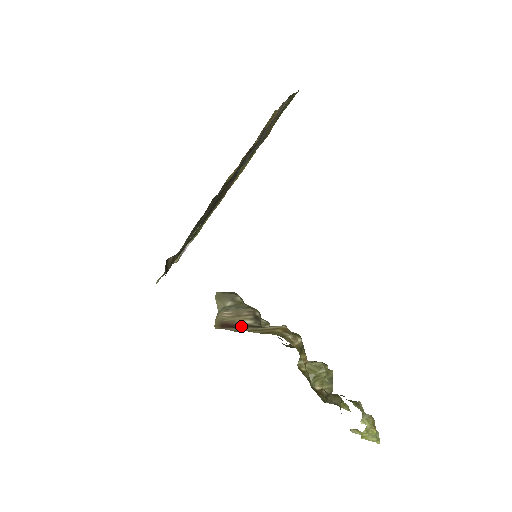
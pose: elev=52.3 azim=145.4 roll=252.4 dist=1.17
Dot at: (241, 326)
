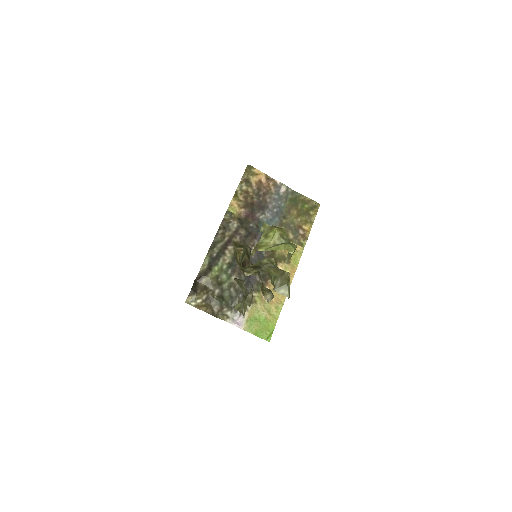
Dot at: occluded
